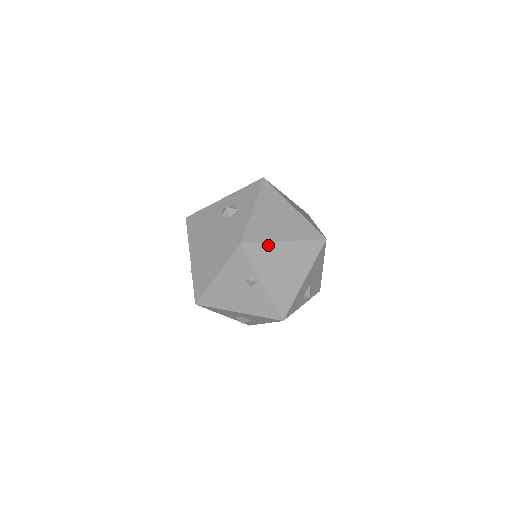
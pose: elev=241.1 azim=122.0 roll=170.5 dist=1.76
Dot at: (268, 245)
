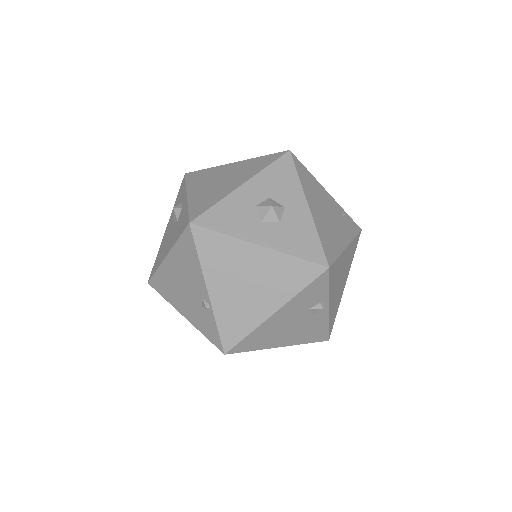
Dot at: (340, 258)
